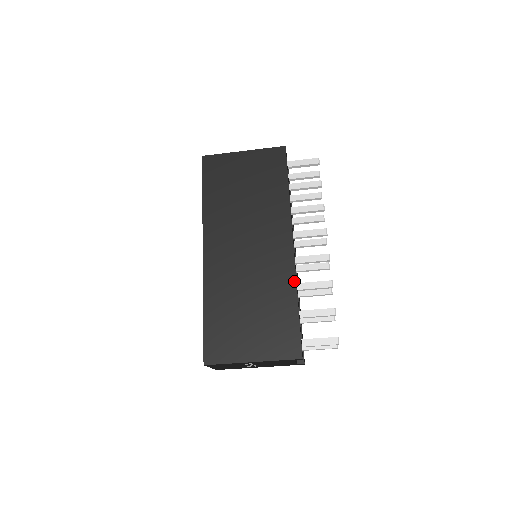
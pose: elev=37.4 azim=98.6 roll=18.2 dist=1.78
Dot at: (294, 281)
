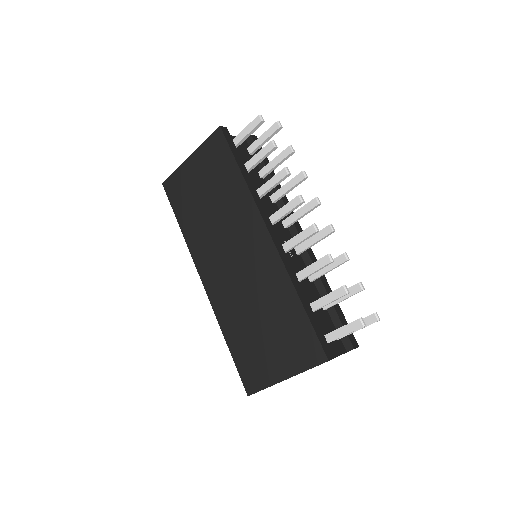
Dot at: (287, 277)
